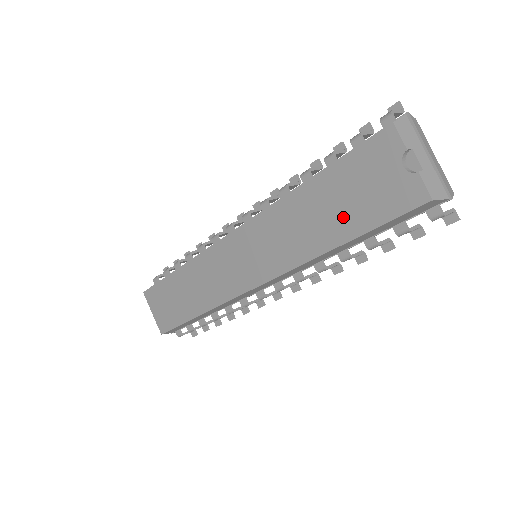
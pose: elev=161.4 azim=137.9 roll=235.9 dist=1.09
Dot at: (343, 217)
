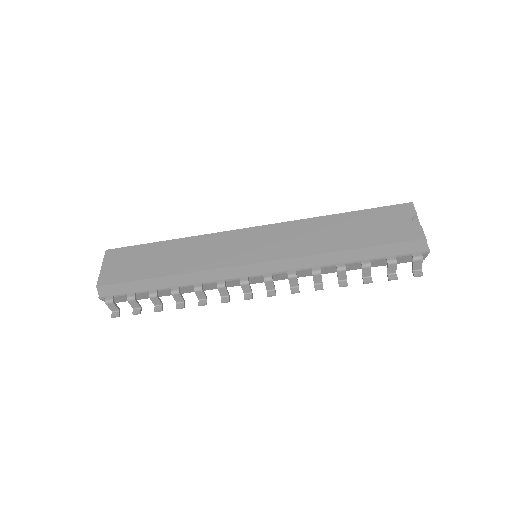
Dot at: (361, 235)
